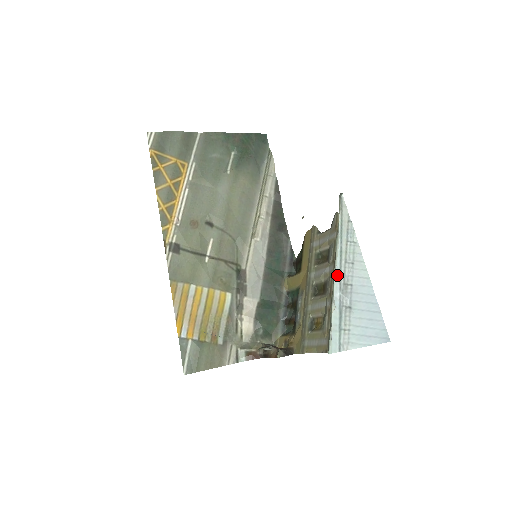
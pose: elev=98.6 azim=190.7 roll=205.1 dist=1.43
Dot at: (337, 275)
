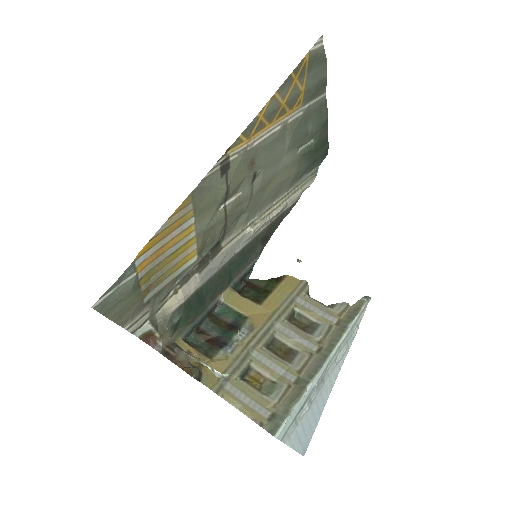
Dot at: (326, 366)
